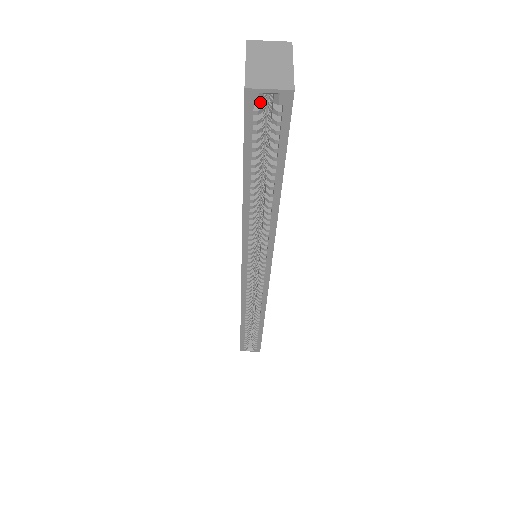
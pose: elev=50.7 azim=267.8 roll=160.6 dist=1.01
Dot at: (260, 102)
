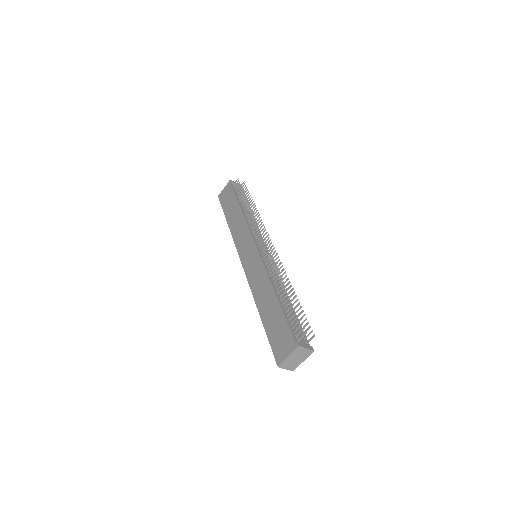
Dot at: occluded
